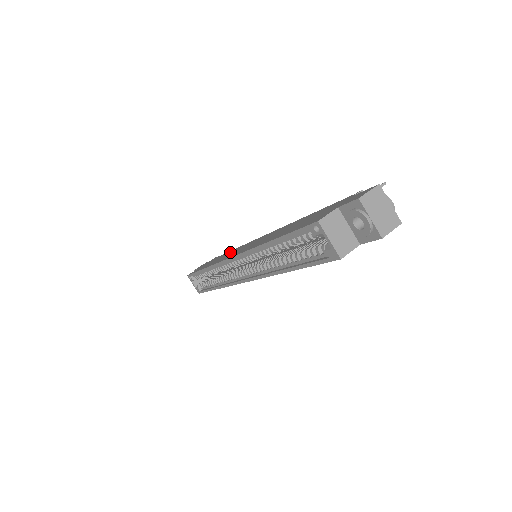
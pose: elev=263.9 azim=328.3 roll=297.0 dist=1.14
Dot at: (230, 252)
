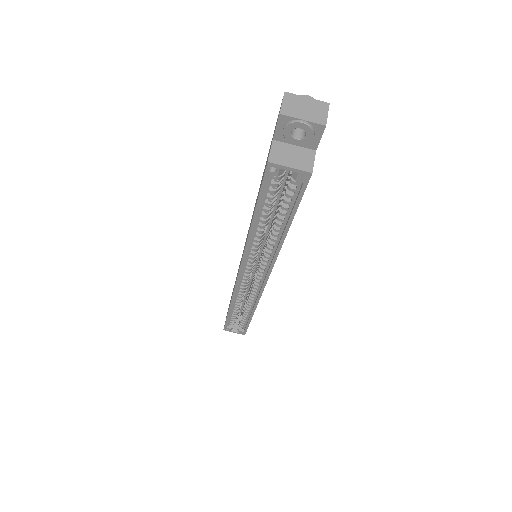
Dot at: (236, 277)
